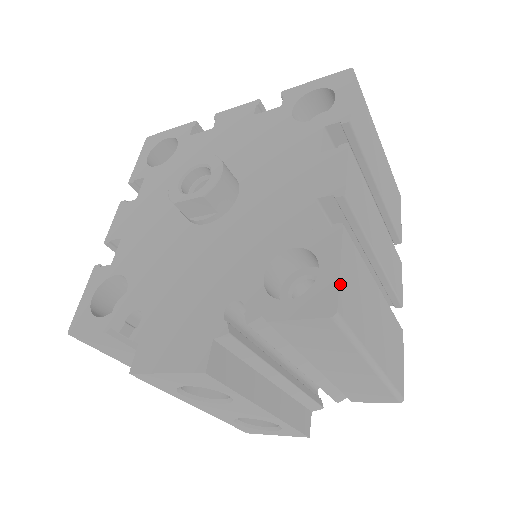
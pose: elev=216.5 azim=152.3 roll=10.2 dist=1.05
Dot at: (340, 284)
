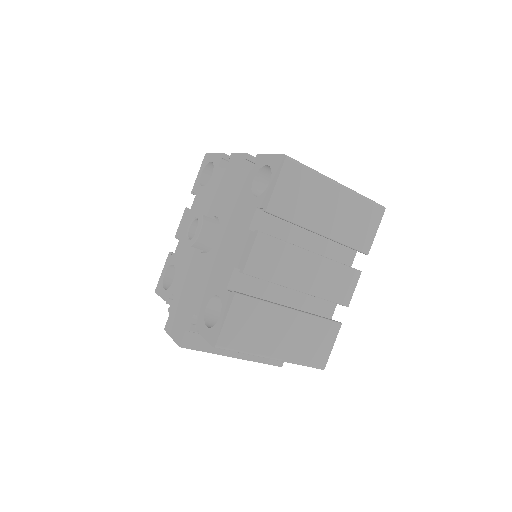
Dot at: (223, 330)
